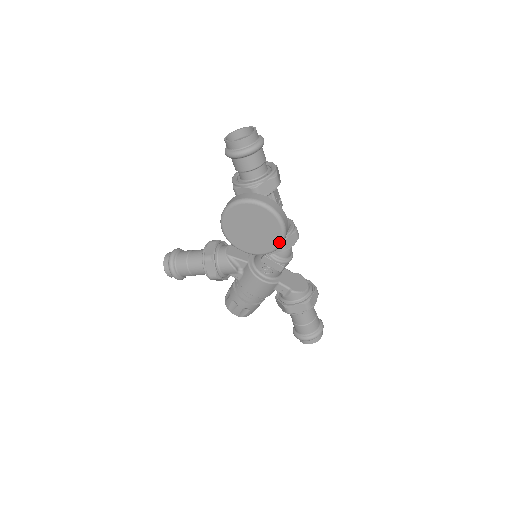
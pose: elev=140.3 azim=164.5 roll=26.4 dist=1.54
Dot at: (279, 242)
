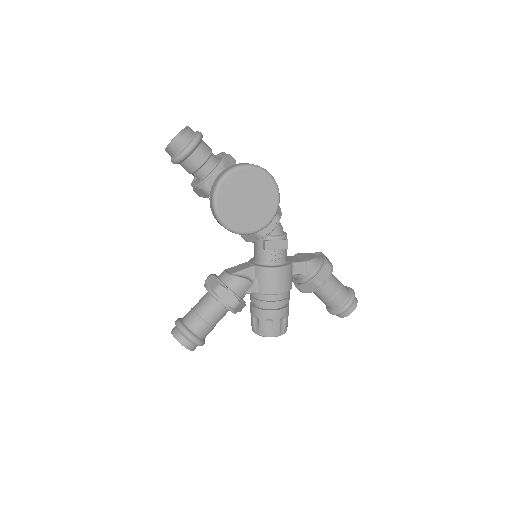
Dot at: (277, 195)
